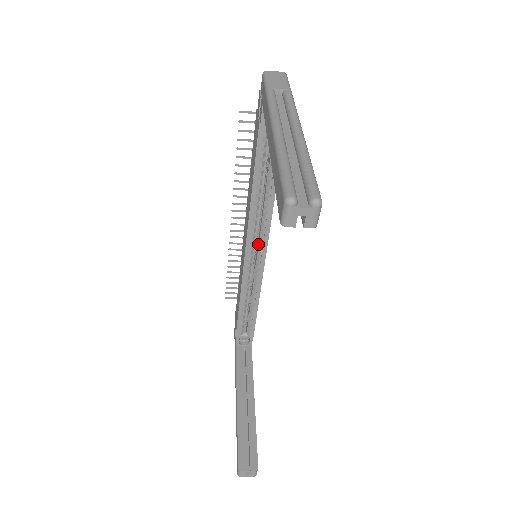
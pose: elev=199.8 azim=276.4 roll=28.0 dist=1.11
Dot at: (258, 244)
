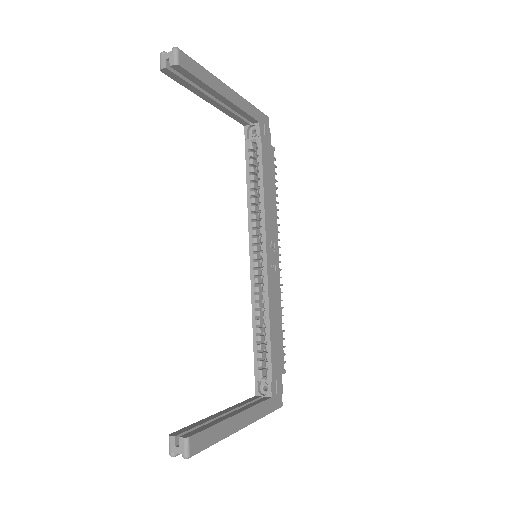
Dot at: (260, 249)
